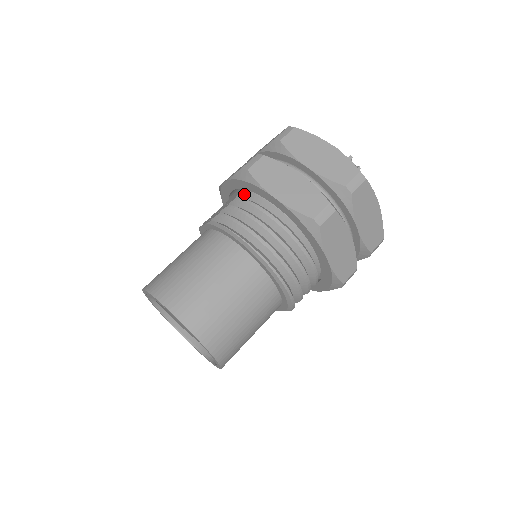
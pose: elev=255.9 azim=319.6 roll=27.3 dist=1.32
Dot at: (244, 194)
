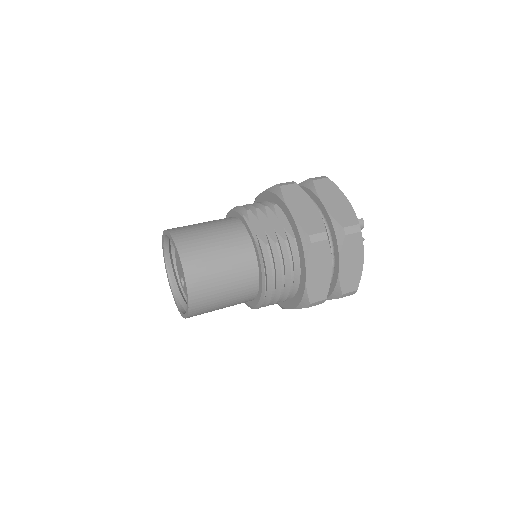
Dot at: (292, 240)
